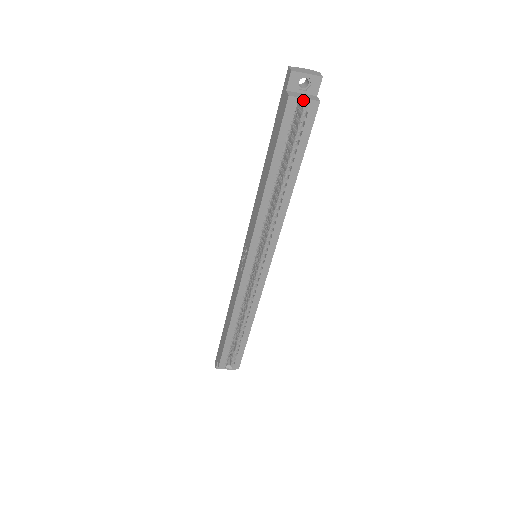
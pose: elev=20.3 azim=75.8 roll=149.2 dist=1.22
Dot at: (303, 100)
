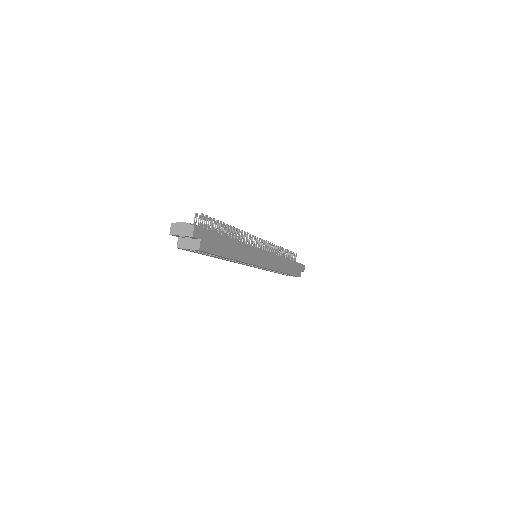
Dot at: (188, 248)
